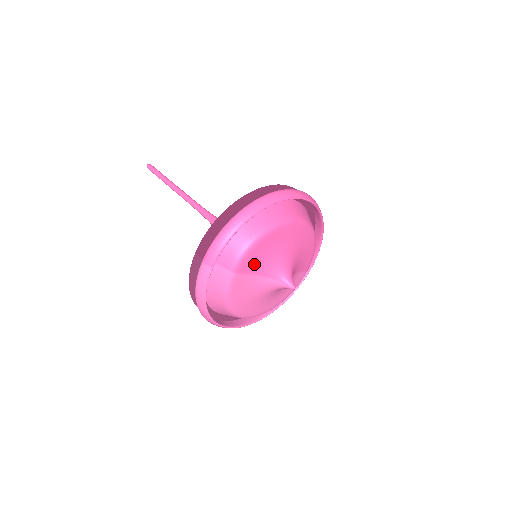
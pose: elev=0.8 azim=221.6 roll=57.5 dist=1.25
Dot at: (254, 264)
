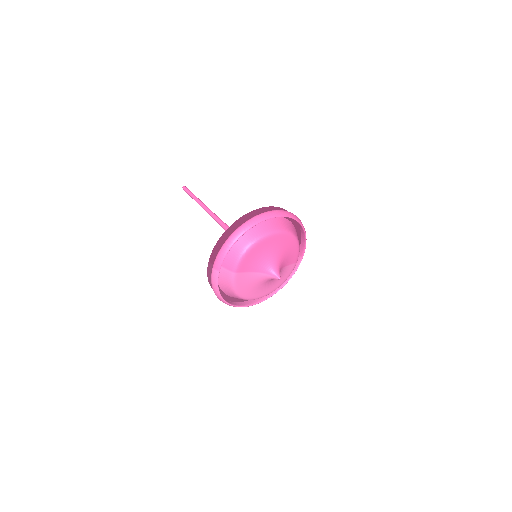
Dot at: (249, 265)
